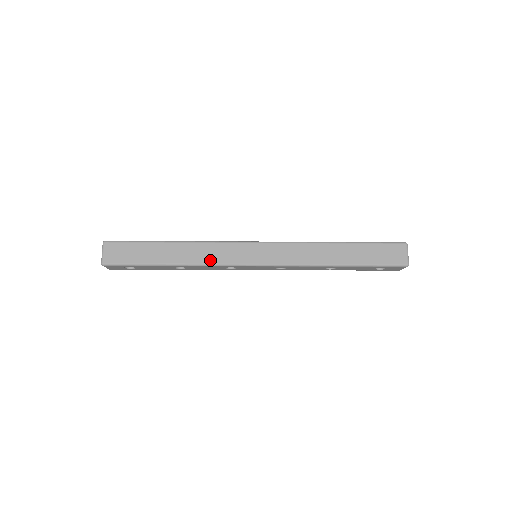
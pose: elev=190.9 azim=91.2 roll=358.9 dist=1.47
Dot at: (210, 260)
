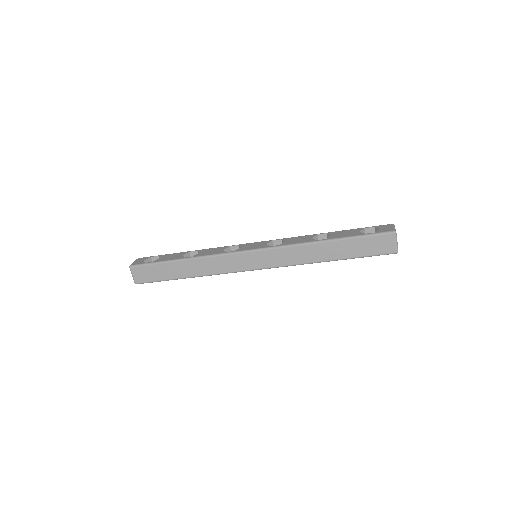
Dot at: (217, 271)
